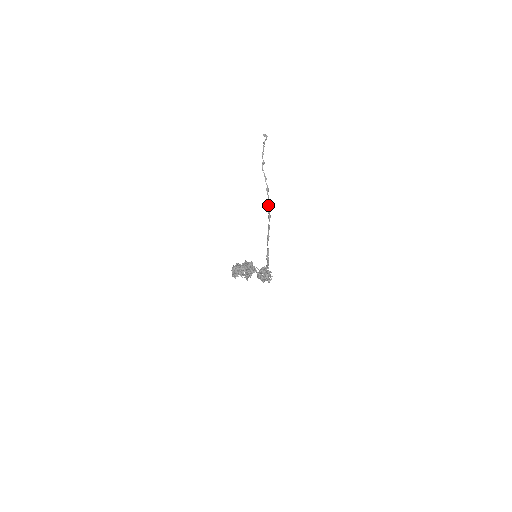
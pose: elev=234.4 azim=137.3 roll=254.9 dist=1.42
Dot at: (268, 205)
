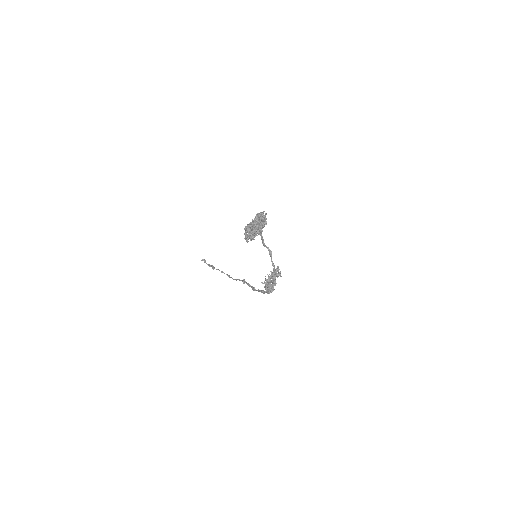
Dot at: (237, 279)
